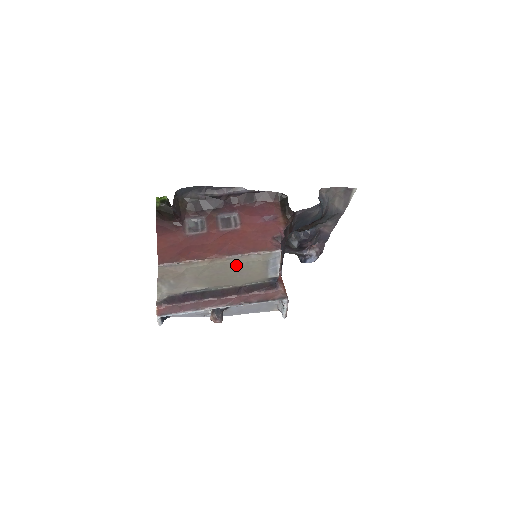
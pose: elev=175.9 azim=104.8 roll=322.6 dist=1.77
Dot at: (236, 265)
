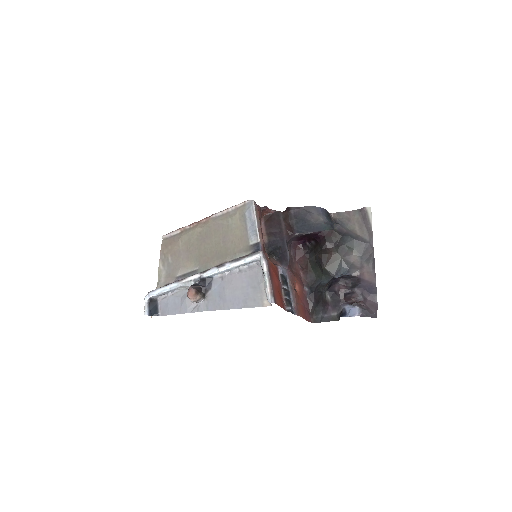
Dot at: (219, 227)
